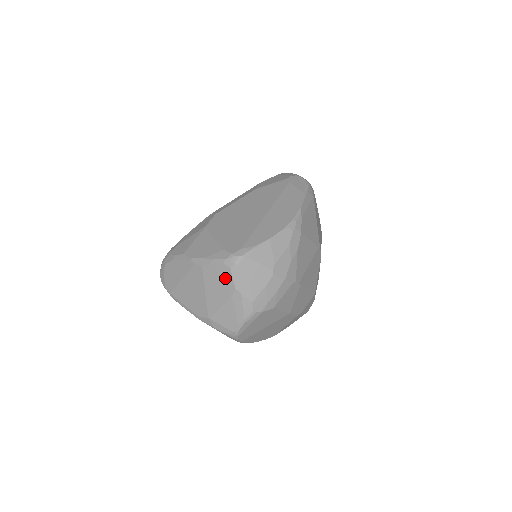
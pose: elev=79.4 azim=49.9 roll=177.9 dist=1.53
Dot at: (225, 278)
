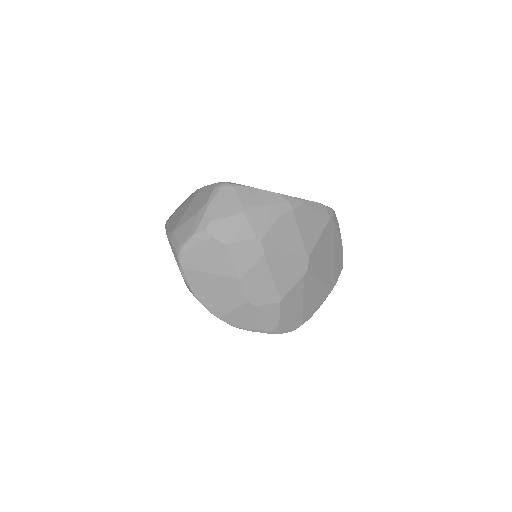
Dot at: (206, 196)
